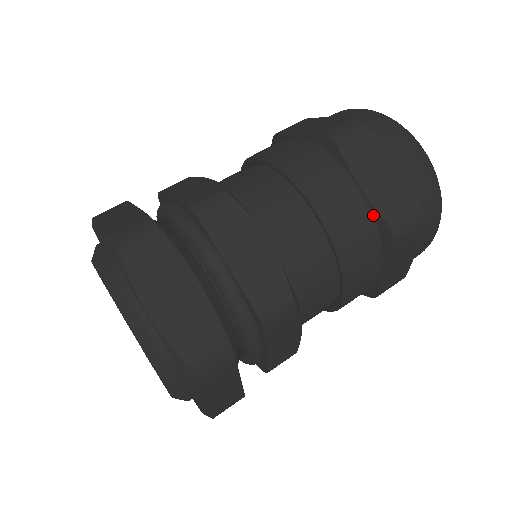
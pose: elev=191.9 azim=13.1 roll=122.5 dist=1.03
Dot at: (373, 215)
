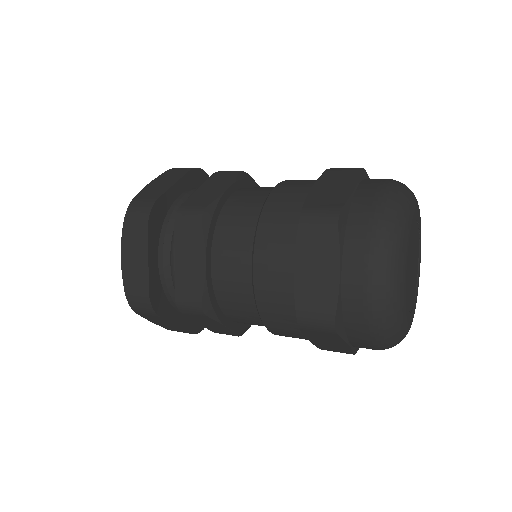
Dot at: occluded
